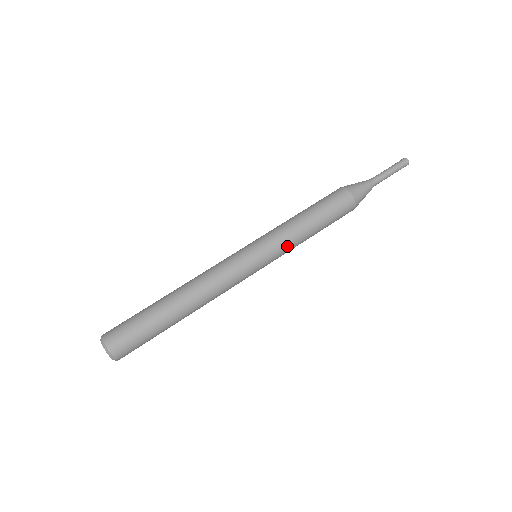
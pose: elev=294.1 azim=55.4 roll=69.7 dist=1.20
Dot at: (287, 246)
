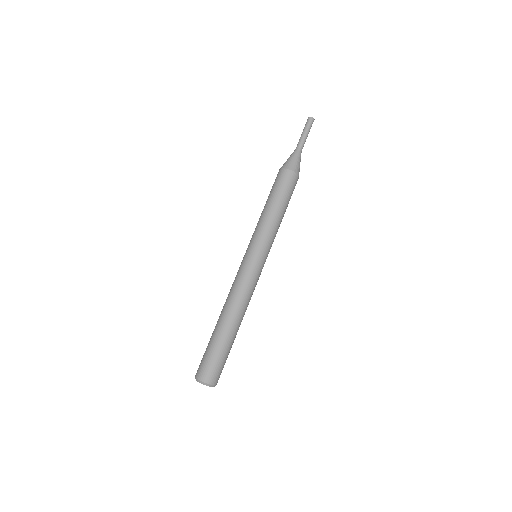
Dot at: (270, 234)
